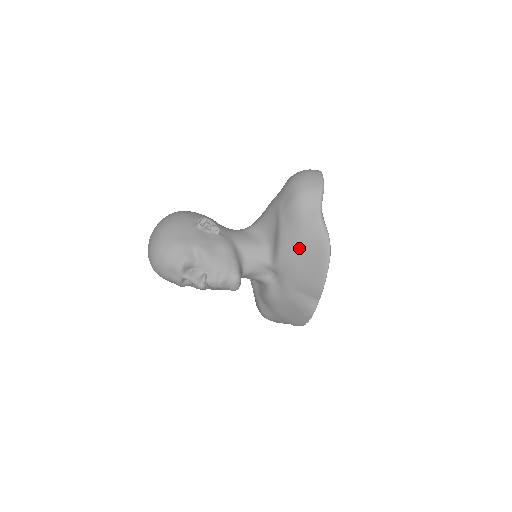
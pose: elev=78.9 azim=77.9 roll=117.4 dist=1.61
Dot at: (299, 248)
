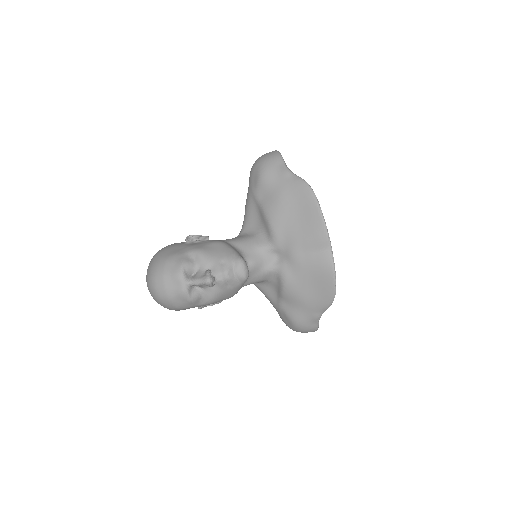
Dot at: (285, 208)
